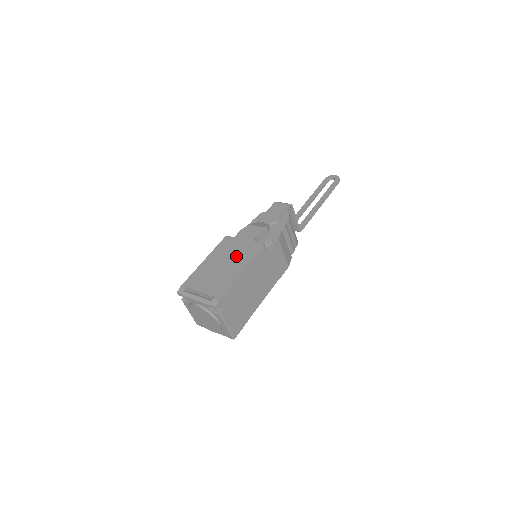
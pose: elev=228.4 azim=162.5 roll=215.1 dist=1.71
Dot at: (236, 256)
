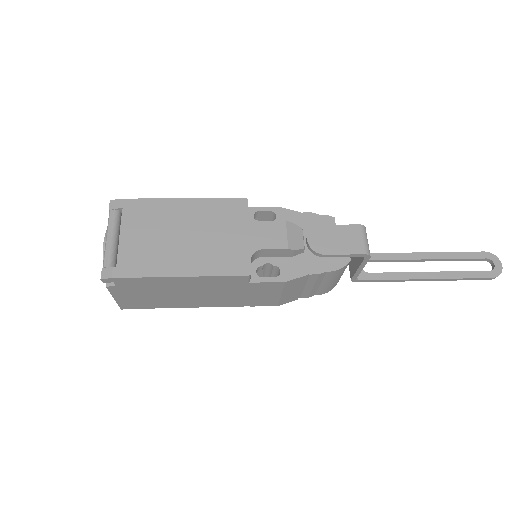
Dot at: (209, 244)
